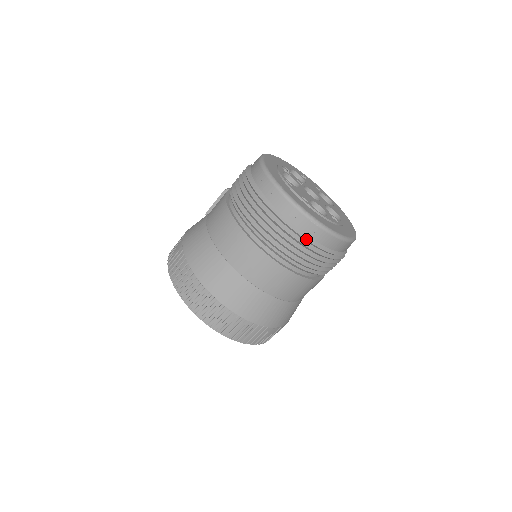
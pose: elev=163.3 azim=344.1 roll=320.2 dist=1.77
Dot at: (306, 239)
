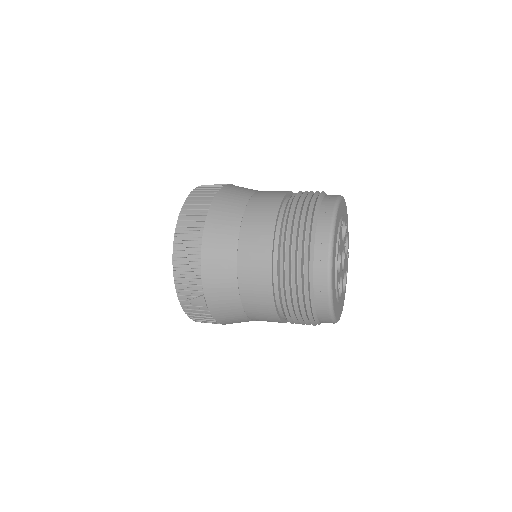
Dot at: (310, 257)
